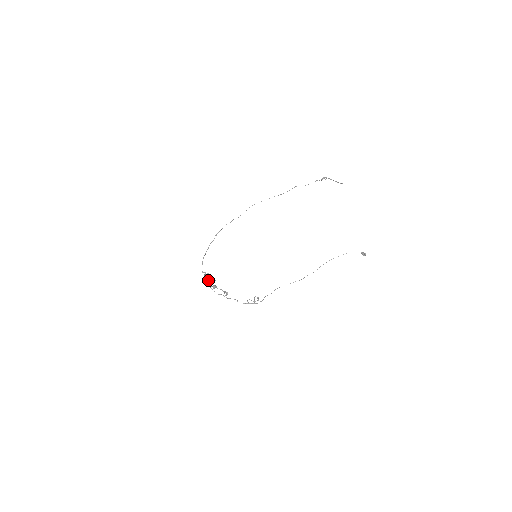
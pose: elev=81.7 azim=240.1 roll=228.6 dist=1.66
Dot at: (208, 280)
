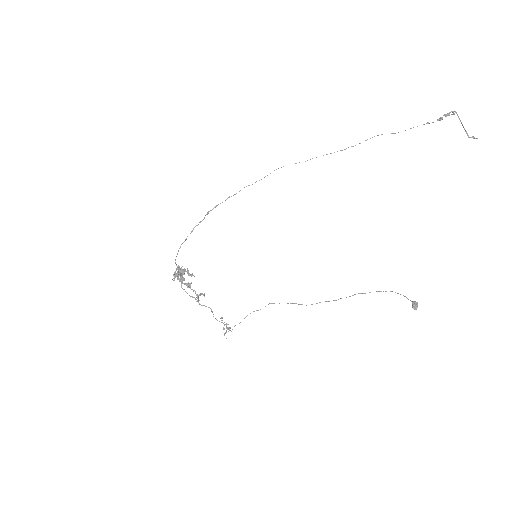
Dot at: (180, 277)
